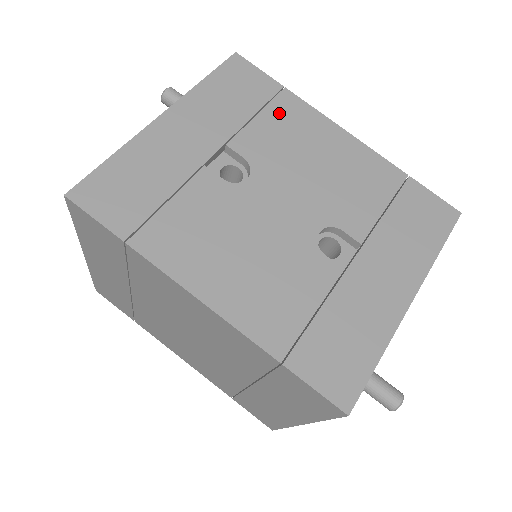
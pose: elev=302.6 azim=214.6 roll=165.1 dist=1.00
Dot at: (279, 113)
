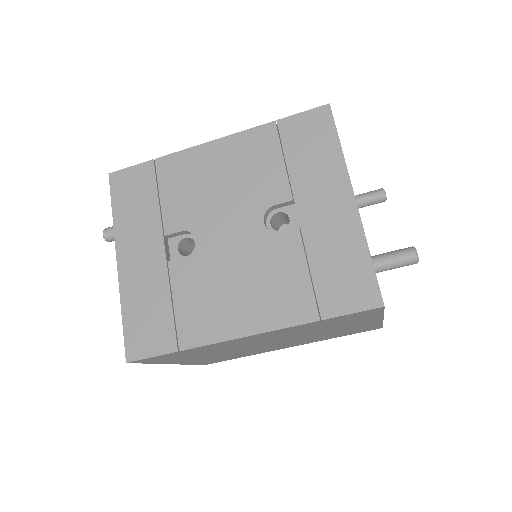
Dot at: (169, 180)
